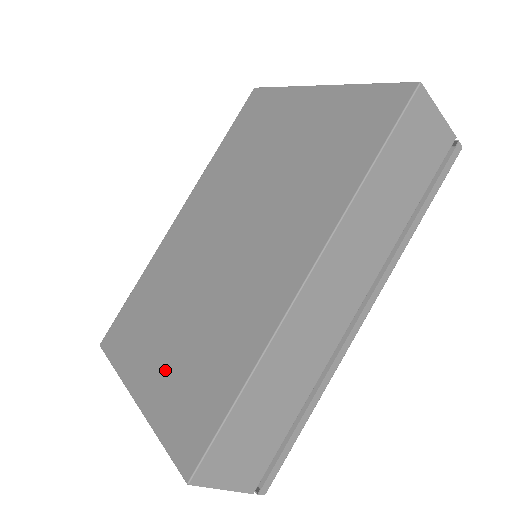
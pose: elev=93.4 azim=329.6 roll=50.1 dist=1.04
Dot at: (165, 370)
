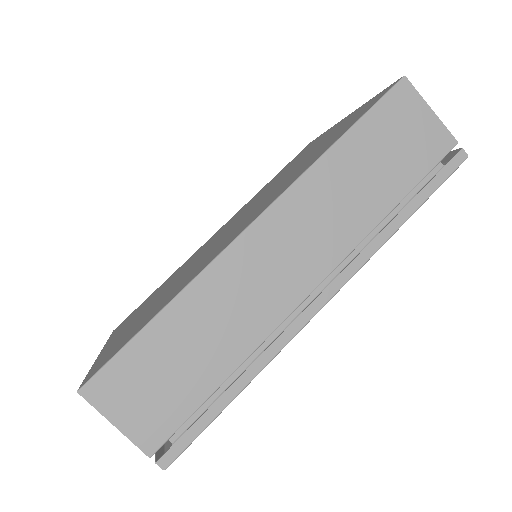
Dot at: (131, 325)
